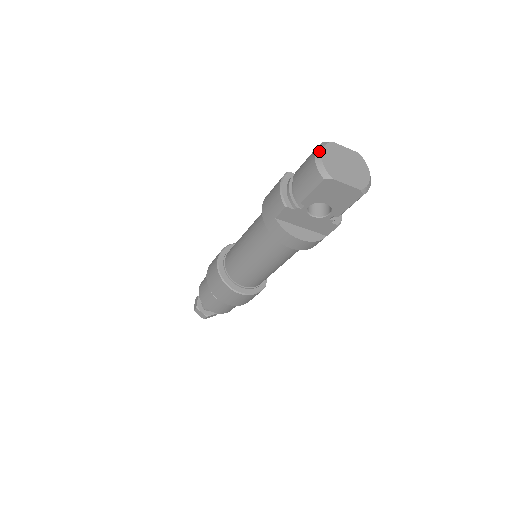
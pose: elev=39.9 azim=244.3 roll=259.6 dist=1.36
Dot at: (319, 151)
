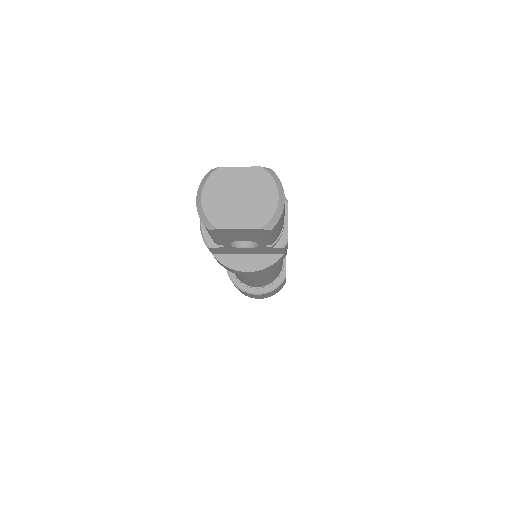
Dot at: (200, 191)
